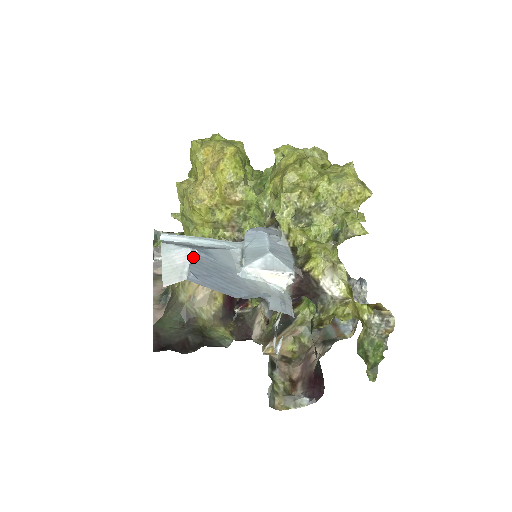
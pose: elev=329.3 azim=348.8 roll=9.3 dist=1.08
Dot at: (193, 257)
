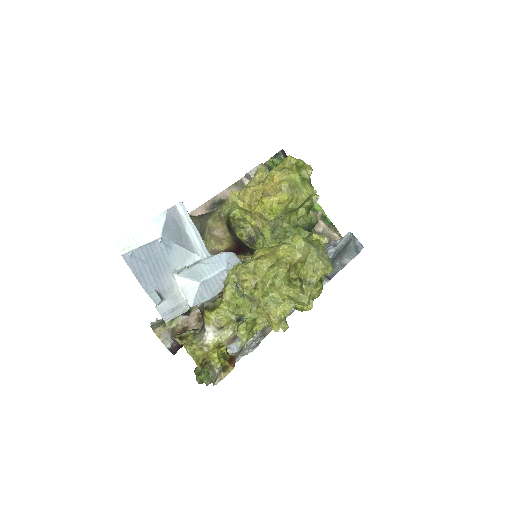
Dot at: (151, 243)
